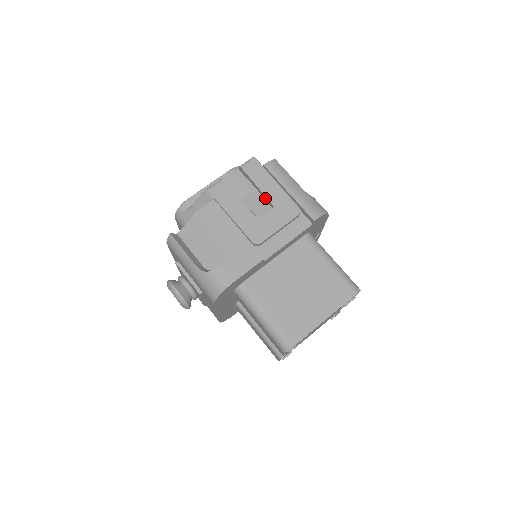
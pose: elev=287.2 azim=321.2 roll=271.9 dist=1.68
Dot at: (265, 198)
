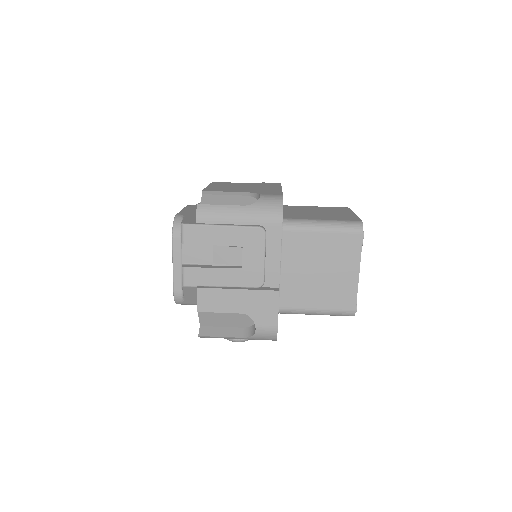
Dot at: (227, 245)
